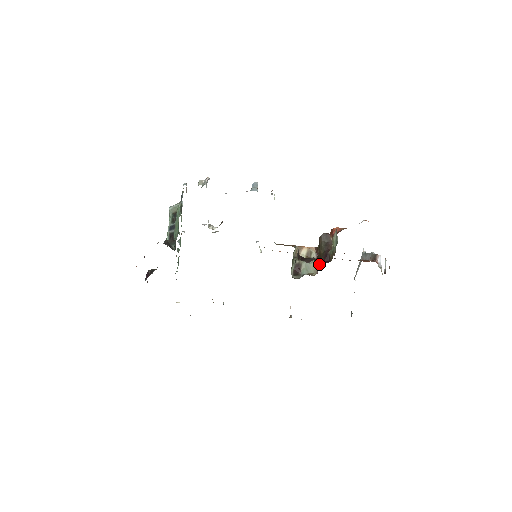
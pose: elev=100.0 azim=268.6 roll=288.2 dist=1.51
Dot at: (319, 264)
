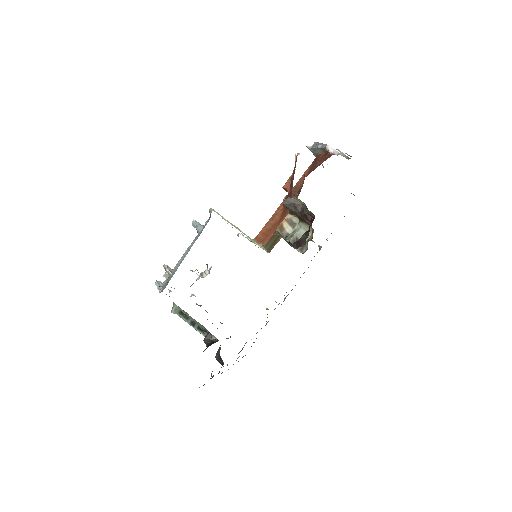
Dot at: (307, 223)
